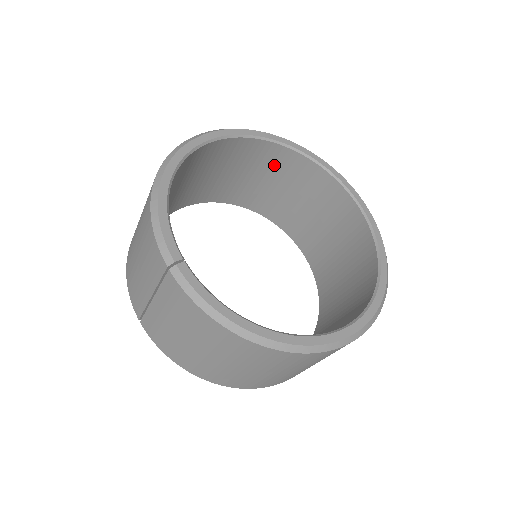
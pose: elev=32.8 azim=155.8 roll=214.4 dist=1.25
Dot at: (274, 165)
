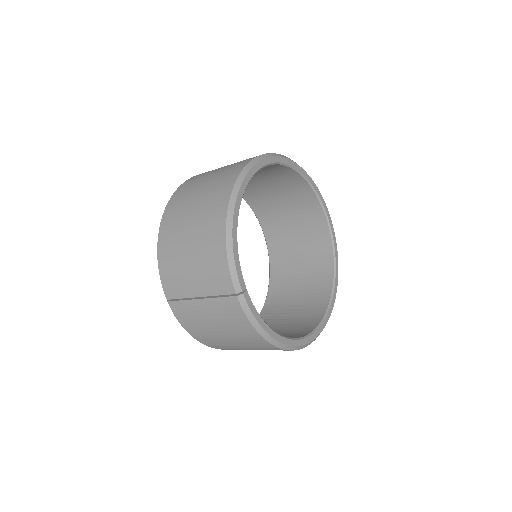
Dot at: (279, 177)
